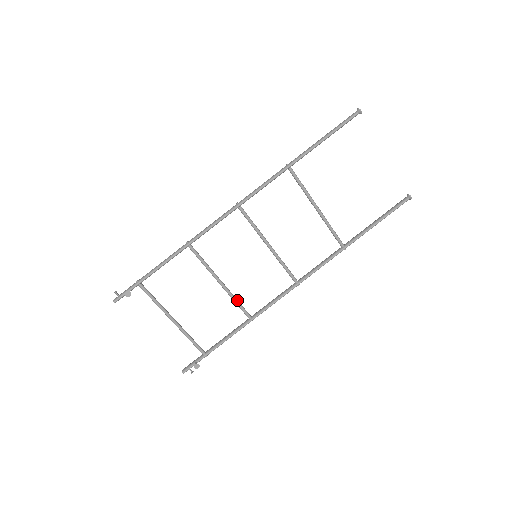
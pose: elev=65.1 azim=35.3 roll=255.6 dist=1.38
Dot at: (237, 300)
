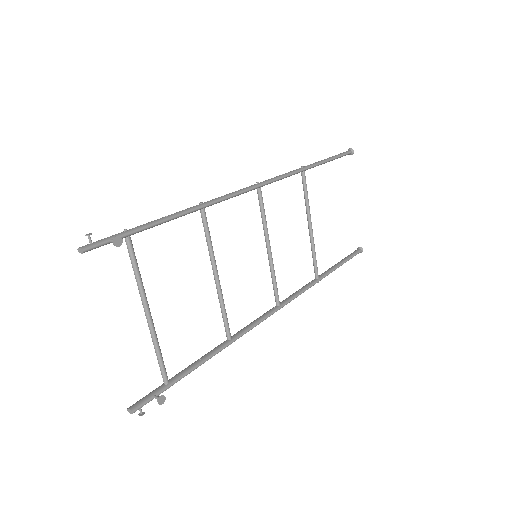
Dot at: occluded
